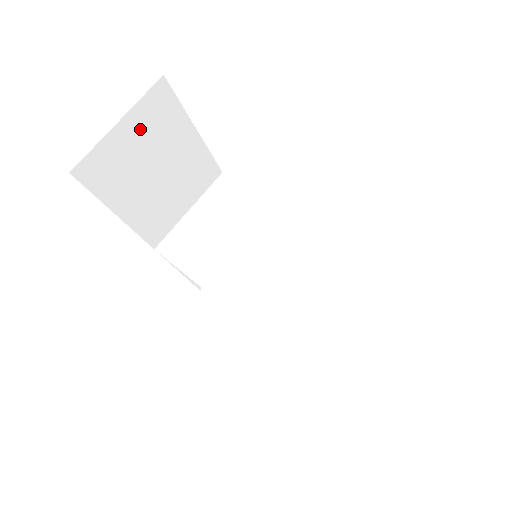
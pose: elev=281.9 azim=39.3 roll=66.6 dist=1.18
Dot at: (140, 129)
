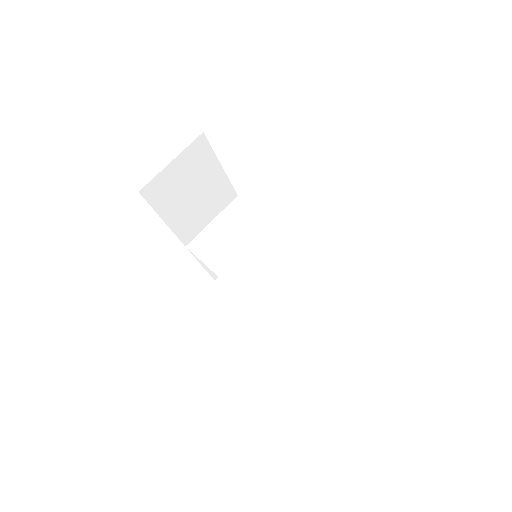
Dot at: (185, 165)
